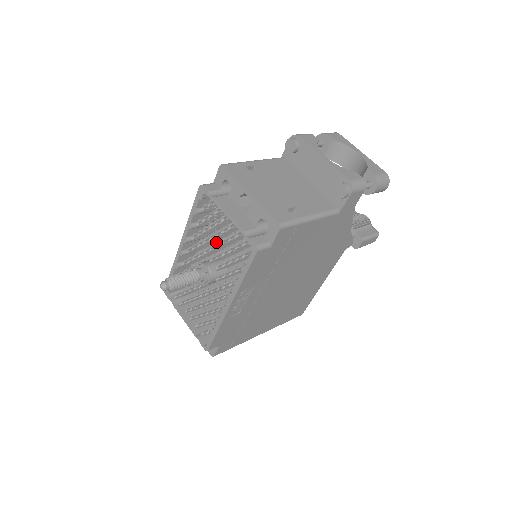
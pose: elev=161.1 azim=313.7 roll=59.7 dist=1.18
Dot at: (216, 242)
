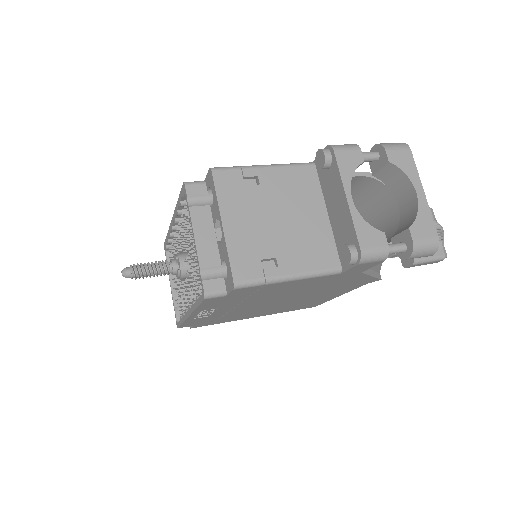
Dot at: occluded
